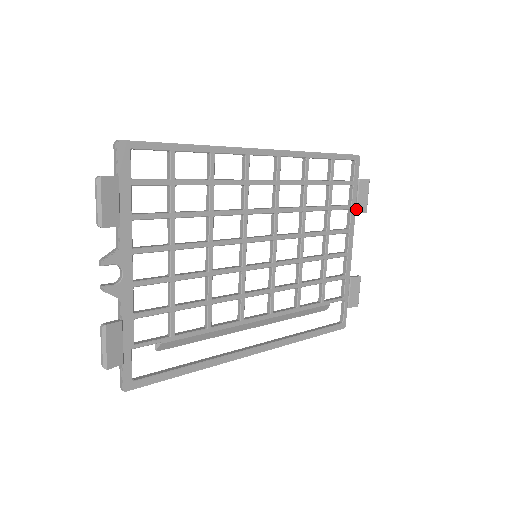
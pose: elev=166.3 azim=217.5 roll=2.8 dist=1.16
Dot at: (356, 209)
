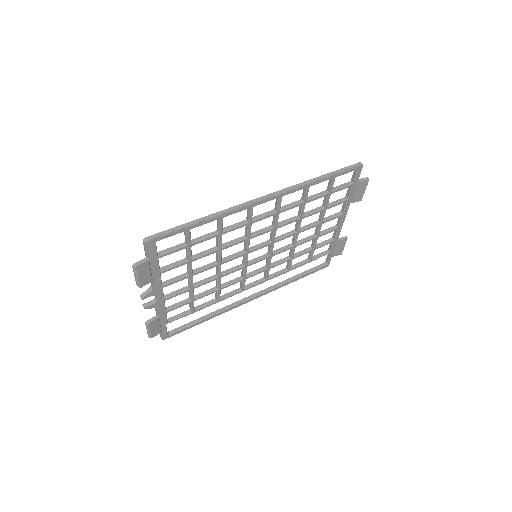
Dot at: (352, 200)
